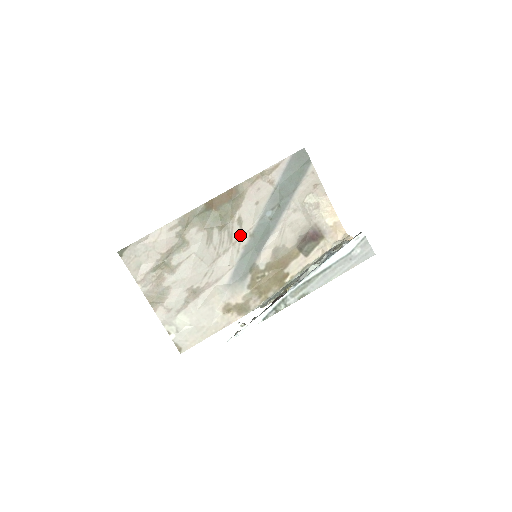
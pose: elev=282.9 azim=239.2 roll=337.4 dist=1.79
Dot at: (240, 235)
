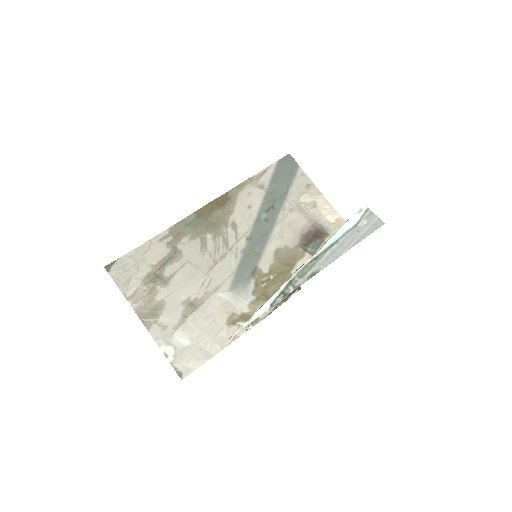
Dot at: (236, 240)
